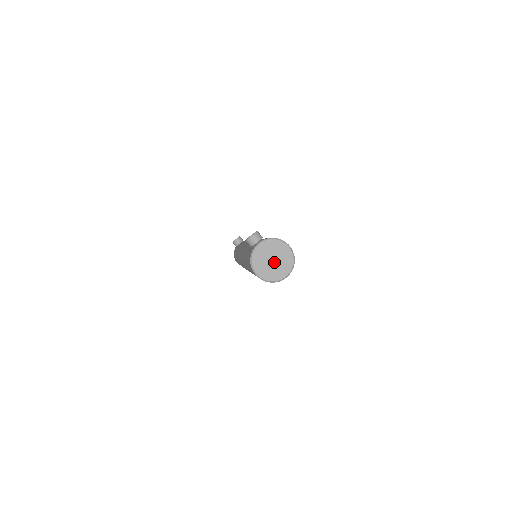
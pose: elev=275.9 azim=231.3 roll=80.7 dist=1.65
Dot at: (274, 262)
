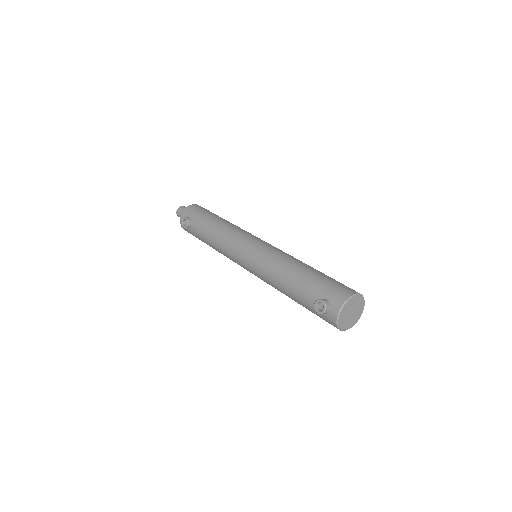
Dot at: (353, 313)
